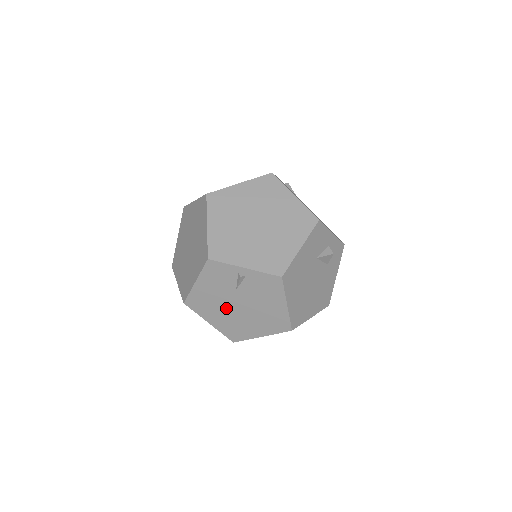
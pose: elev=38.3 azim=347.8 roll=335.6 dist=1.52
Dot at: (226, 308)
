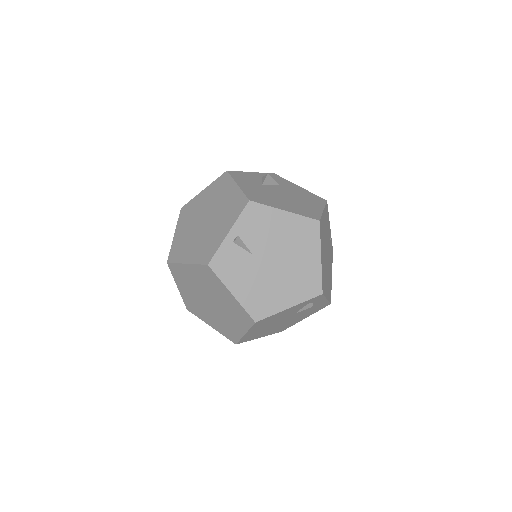
Dot at: (273, 278)
